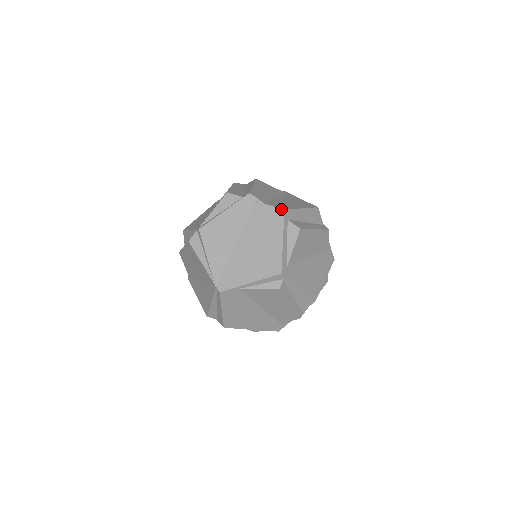
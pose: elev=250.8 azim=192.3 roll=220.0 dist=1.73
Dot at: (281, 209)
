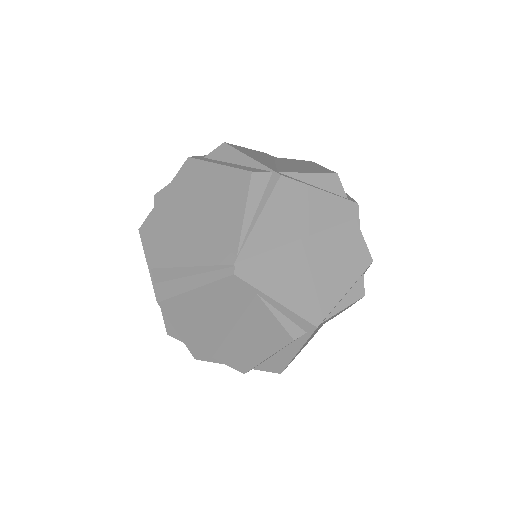
Dot at: (371, 257)
